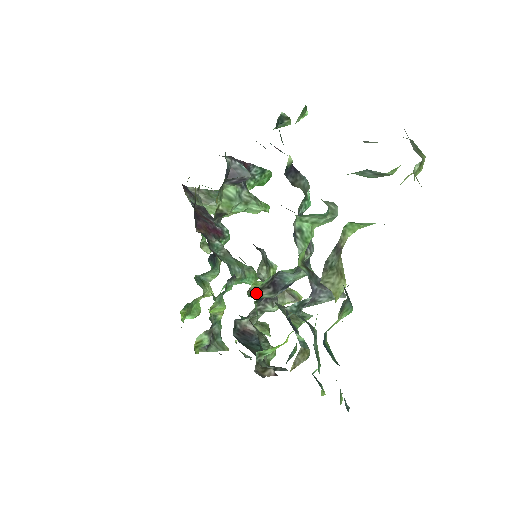
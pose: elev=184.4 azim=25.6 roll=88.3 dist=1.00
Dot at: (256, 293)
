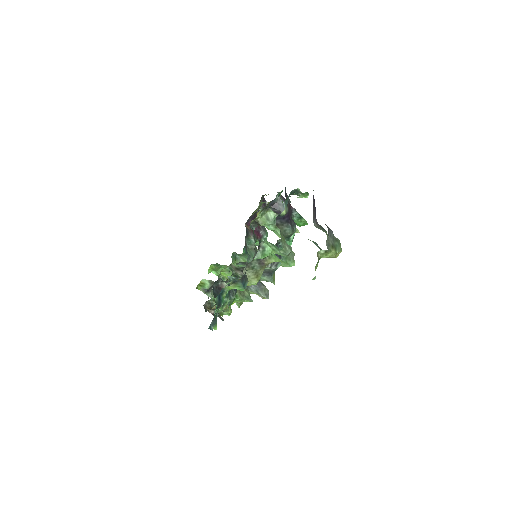
Dot at: (235, 270)
